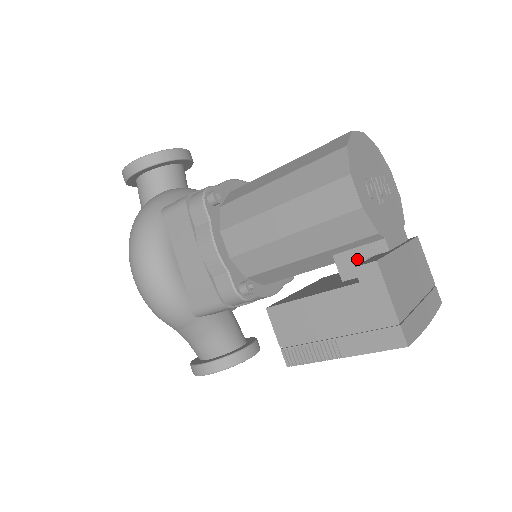
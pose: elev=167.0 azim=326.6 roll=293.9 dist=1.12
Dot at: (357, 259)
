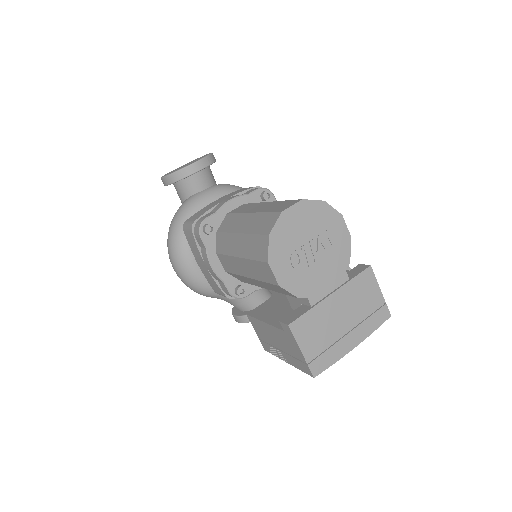
Dot at: (296, 301)
